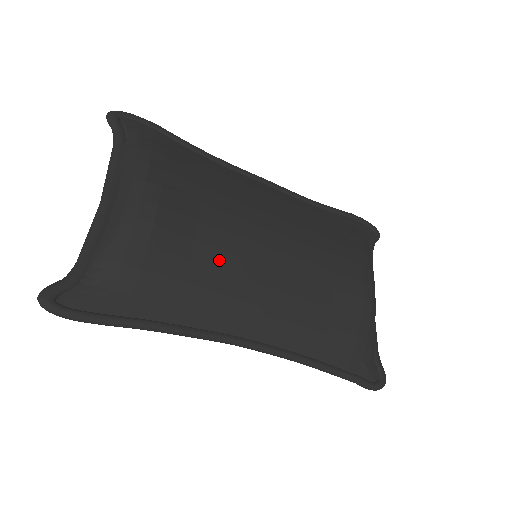
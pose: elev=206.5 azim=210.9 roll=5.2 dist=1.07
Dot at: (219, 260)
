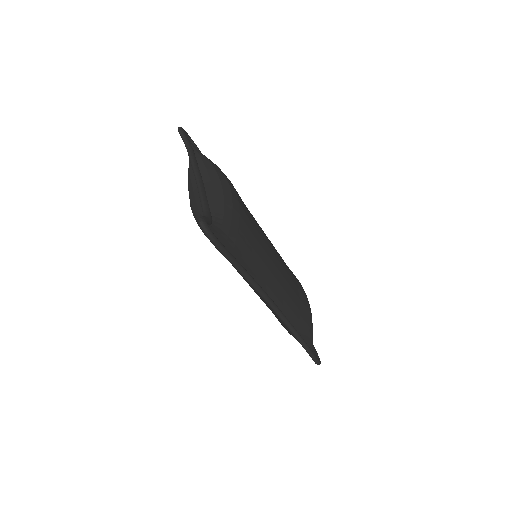
Dot at: (262, 242)
